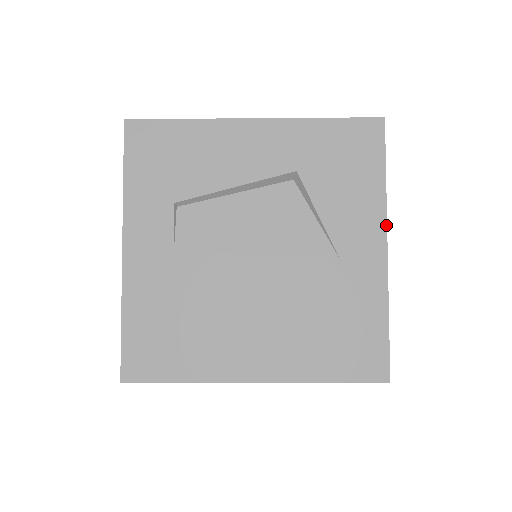
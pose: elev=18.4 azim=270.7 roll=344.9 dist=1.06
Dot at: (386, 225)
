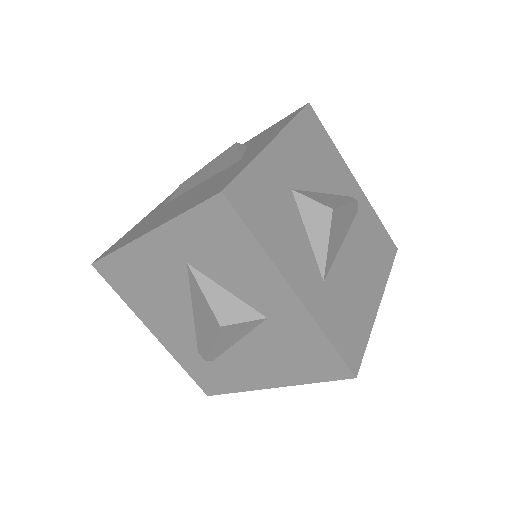
Dot at: (279, 132)
